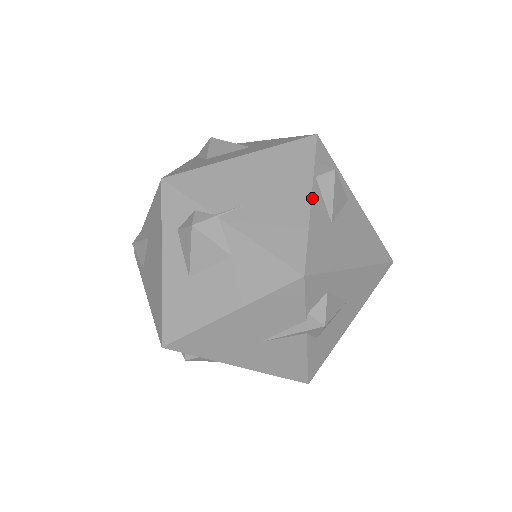
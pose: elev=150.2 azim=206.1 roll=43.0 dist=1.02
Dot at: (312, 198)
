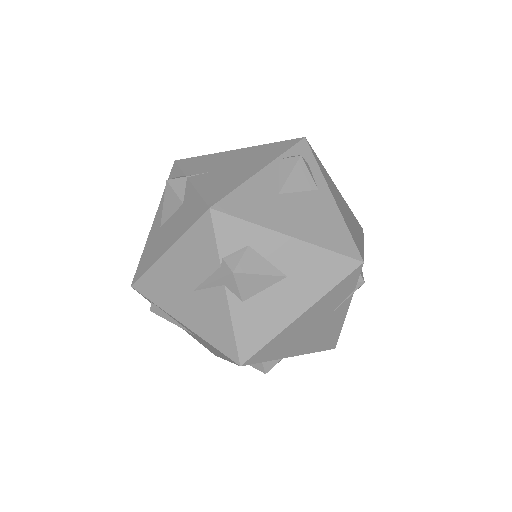
Dot at: (263, 169)
